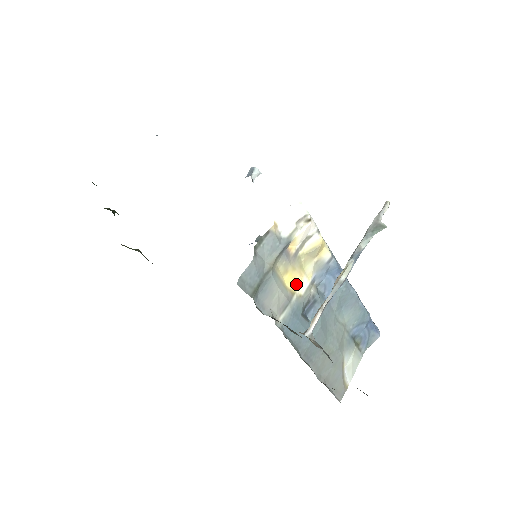
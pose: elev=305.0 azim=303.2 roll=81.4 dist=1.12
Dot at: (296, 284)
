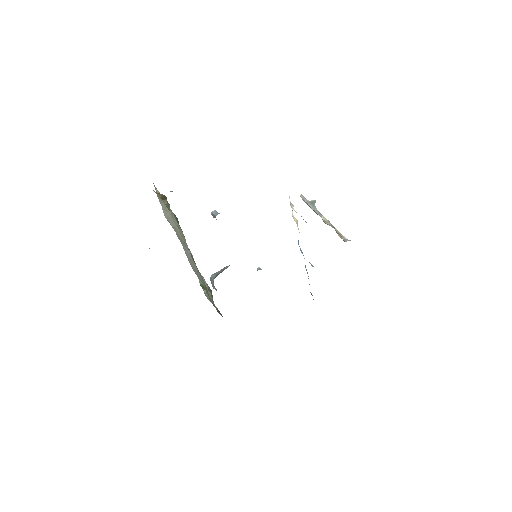
Dot at: occluded
